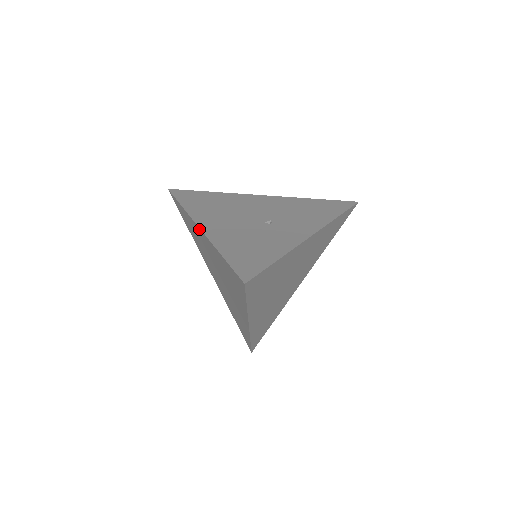
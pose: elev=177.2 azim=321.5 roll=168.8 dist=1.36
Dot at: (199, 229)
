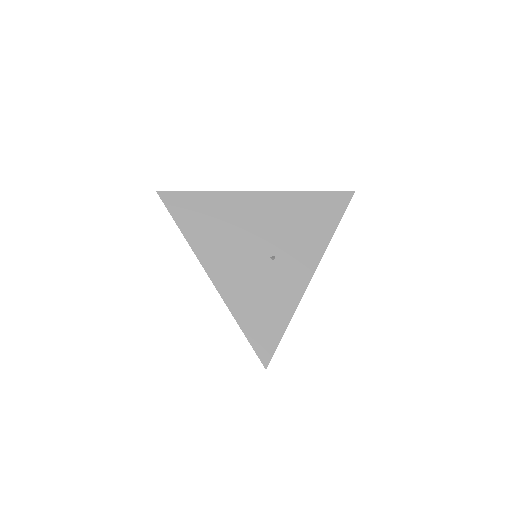
Dot at: (210, 278)
